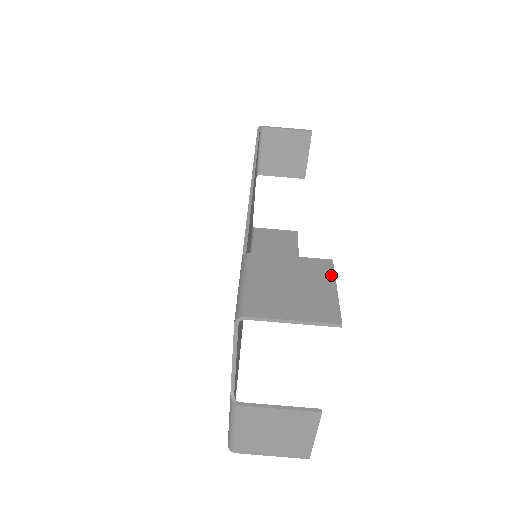
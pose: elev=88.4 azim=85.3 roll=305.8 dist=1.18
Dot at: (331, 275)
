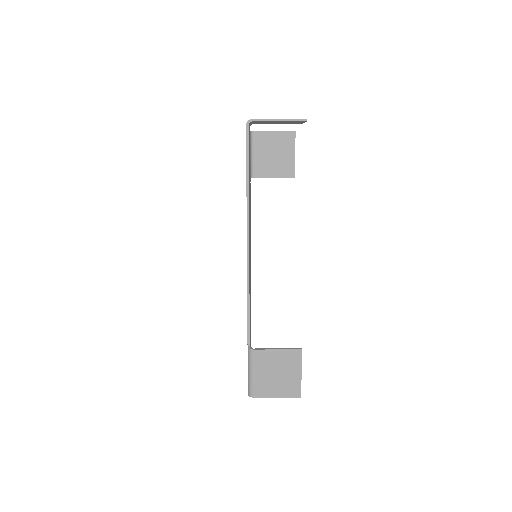
Dot at: (299, 363)
